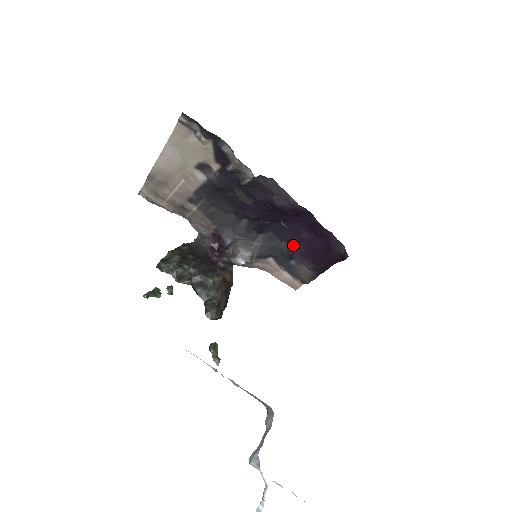
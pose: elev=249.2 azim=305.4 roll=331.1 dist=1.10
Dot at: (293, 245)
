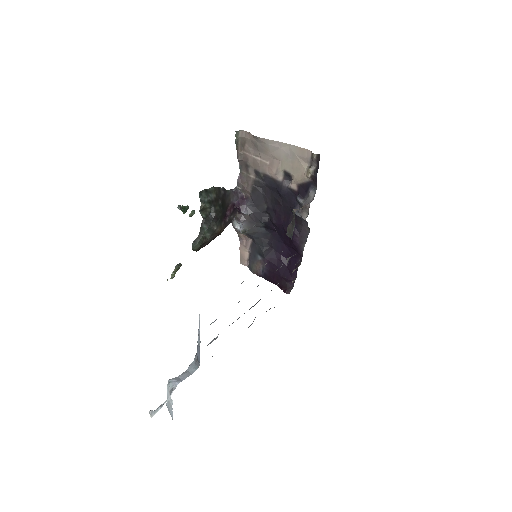
Dot at: (271, 253)
